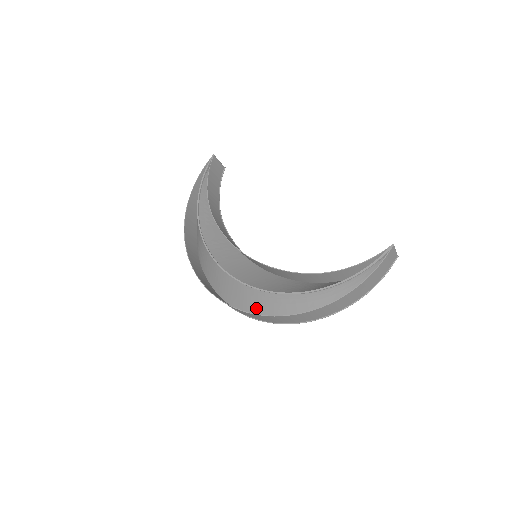
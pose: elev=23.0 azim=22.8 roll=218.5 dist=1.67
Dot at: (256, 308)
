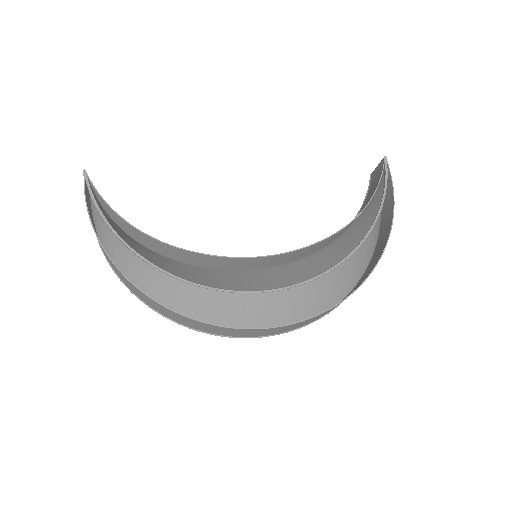
Dot at: (307, 309)
